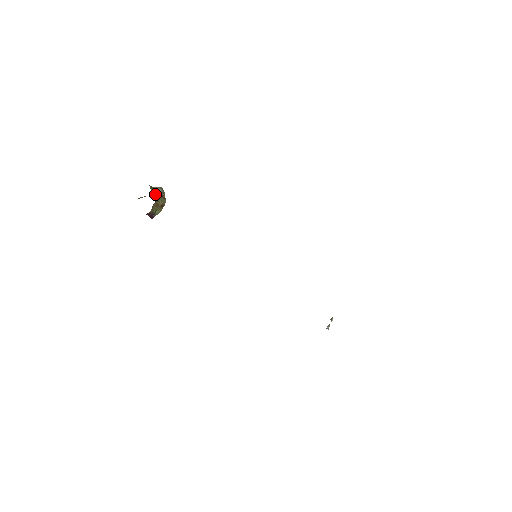
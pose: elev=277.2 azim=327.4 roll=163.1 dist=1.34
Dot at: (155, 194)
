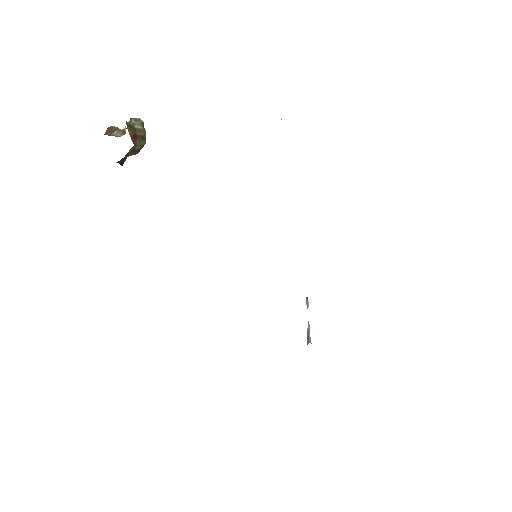
Dot at: (133, 136)
